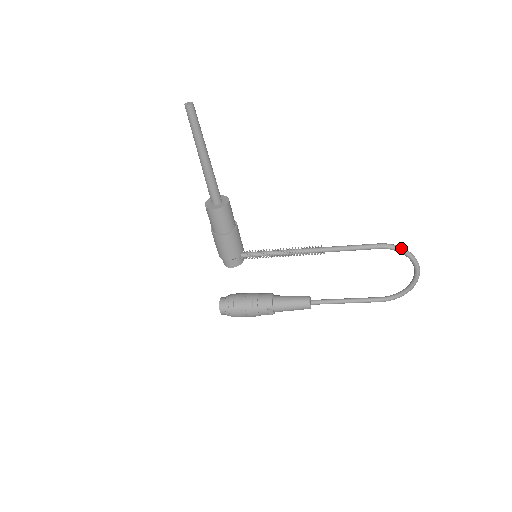
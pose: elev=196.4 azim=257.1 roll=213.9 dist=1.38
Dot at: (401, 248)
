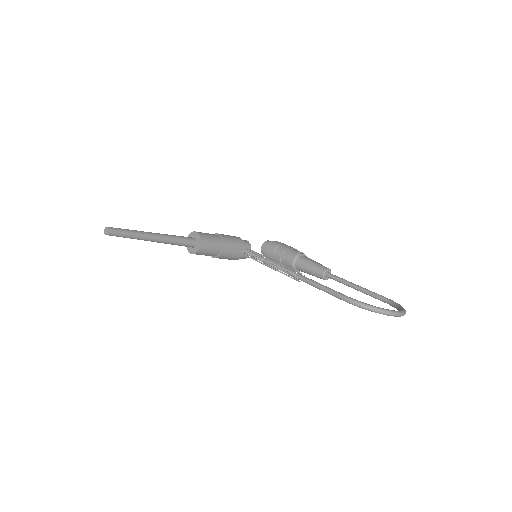
Dot at: (364, 308)
